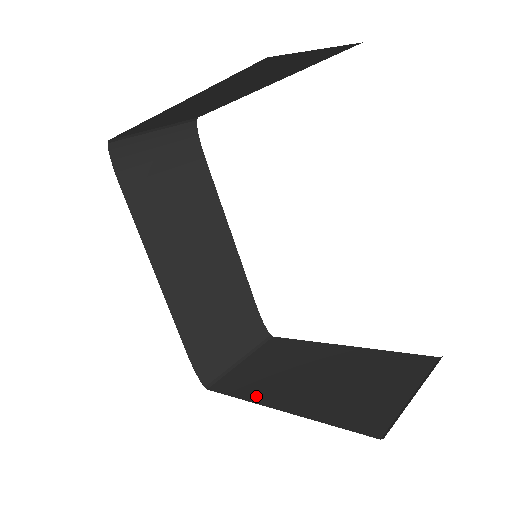
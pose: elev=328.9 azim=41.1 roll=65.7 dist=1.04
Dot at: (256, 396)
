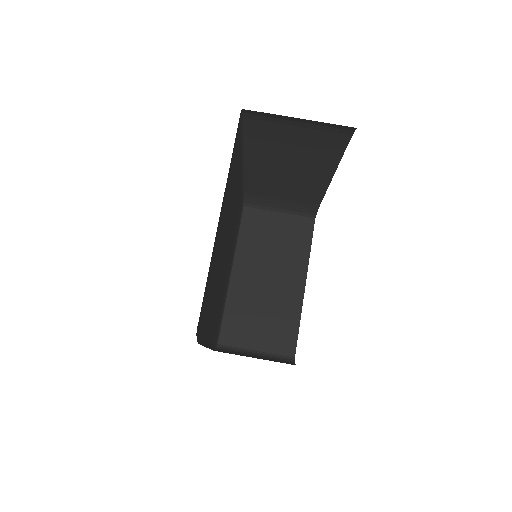
Dot at: (241, 252)
